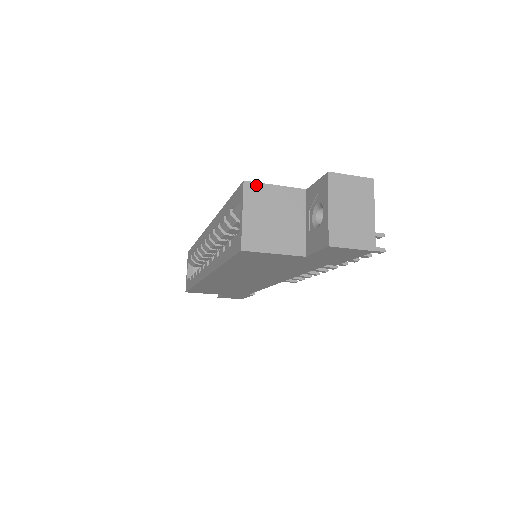
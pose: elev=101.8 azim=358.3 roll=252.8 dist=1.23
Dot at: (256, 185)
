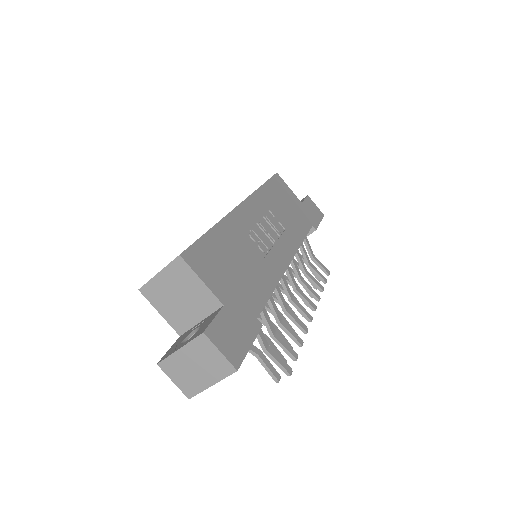
Dot at: (186, 266)
